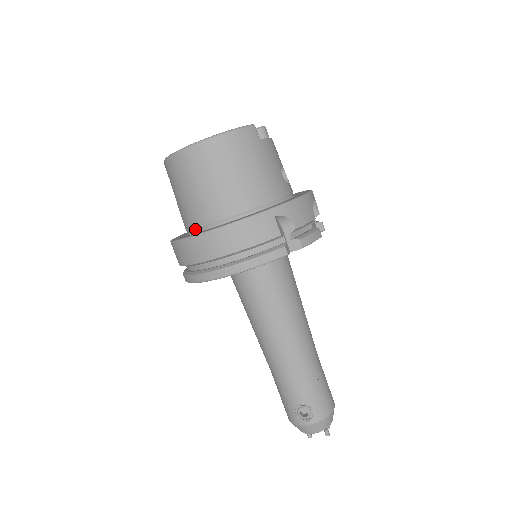
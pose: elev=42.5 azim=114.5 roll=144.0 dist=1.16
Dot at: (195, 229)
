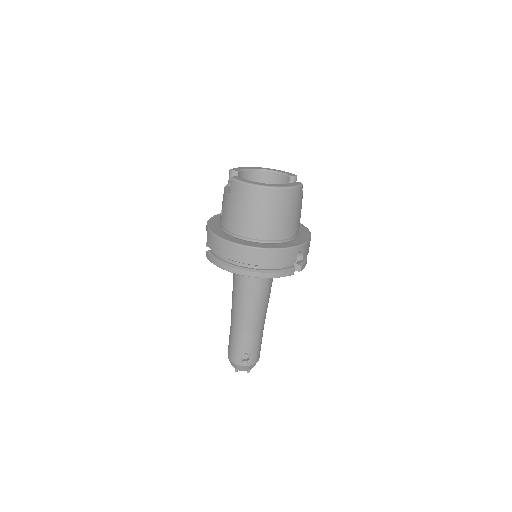
Dot at: (240, 236)
